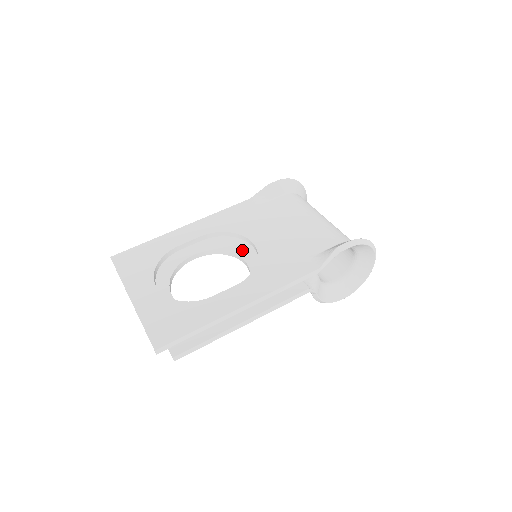
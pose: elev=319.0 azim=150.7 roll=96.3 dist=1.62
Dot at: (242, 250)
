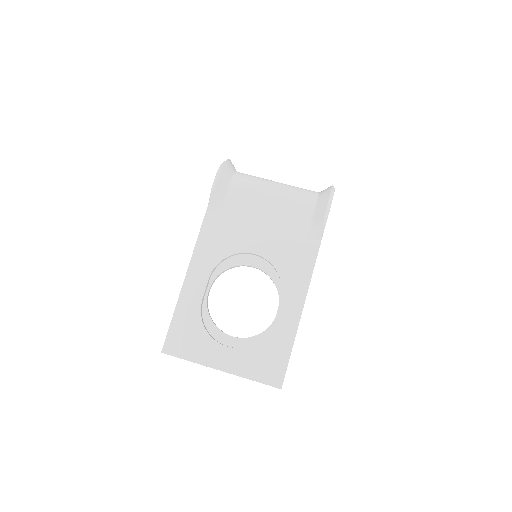
Dot at: (240, 258)
